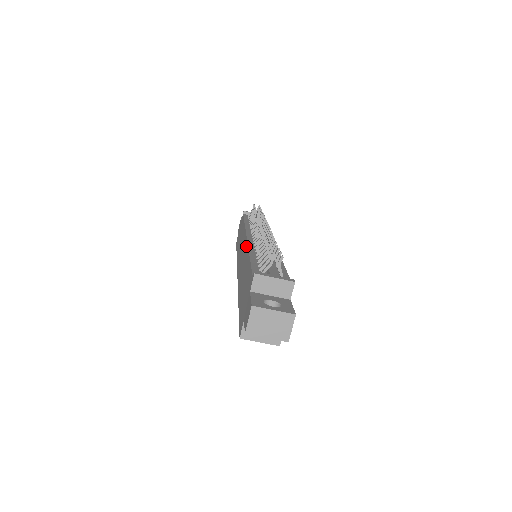
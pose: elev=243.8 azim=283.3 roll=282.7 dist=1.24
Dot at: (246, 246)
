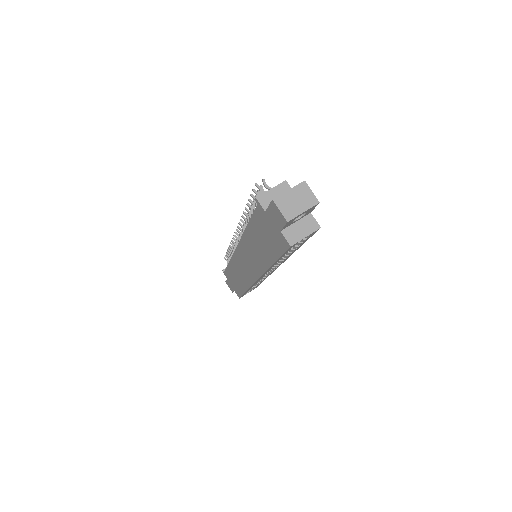
Dot at: (241, 244)
